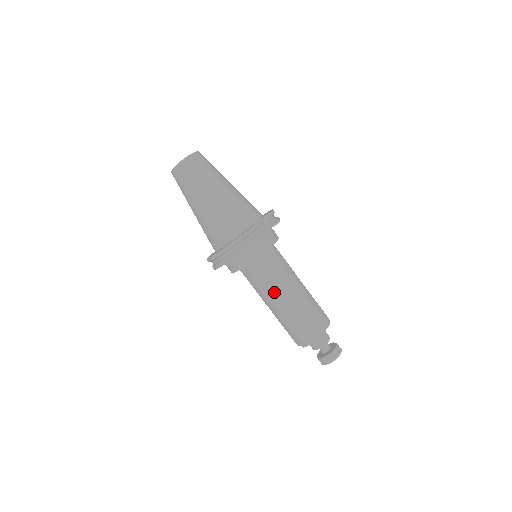
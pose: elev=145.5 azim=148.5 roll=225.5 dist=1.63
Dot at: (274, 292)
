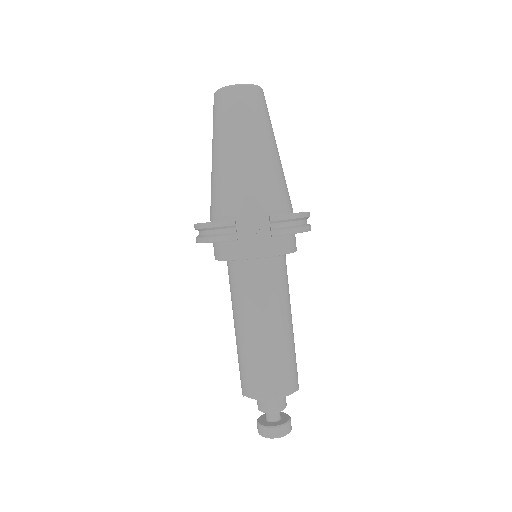
Dot at: (235, 311)
